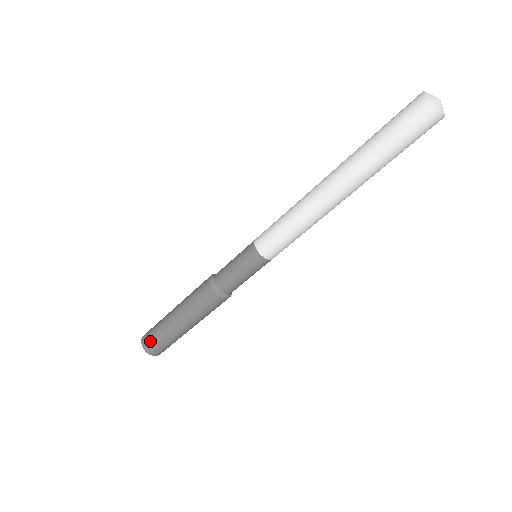
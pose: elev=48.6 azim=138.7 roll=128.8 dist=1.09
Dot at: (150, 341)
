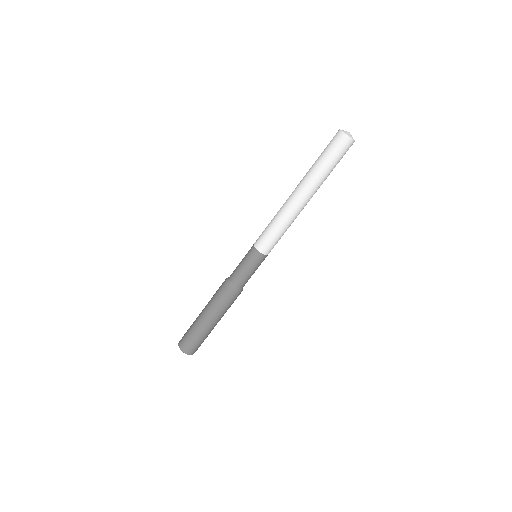
Dot at: (184, 338)
